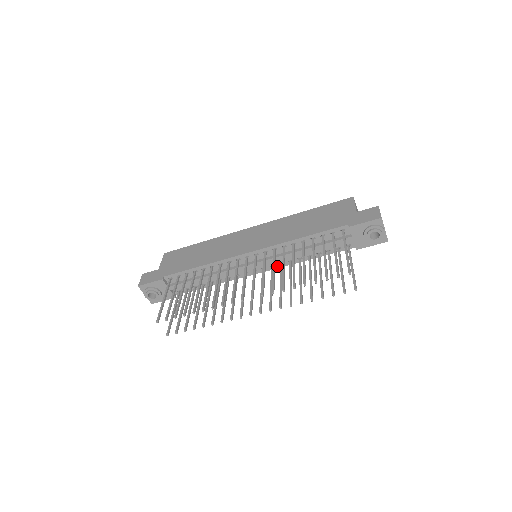
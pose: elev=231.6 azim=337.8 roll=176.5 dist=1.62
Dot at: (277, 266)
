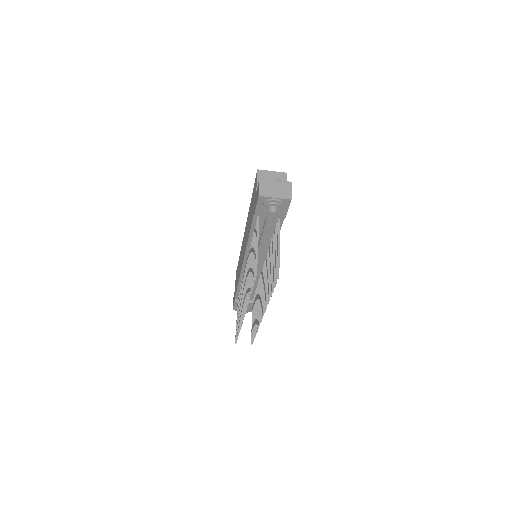
Dot at: occluded
